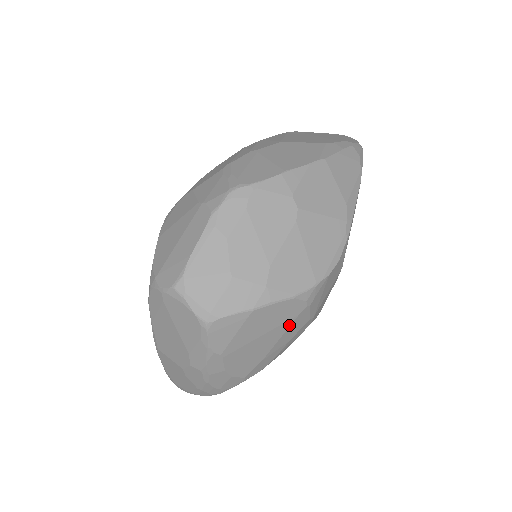
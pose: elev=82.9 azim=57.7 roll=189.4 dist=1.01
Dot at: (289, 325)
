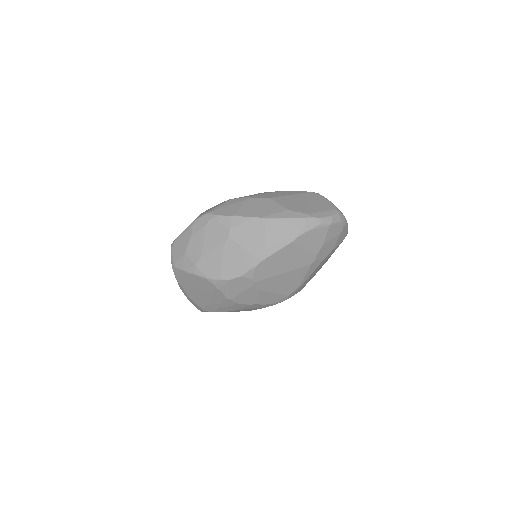
Dot at: (212, 293)
